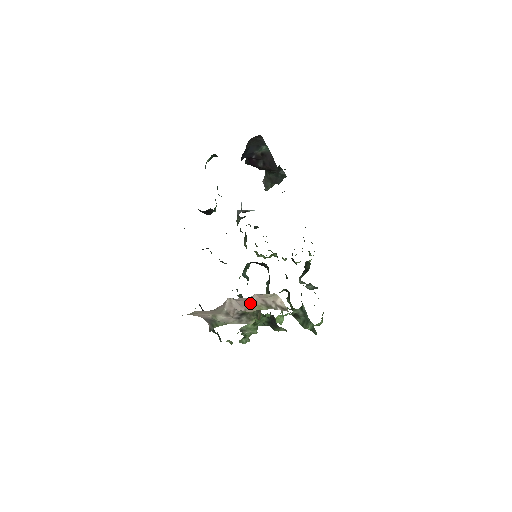
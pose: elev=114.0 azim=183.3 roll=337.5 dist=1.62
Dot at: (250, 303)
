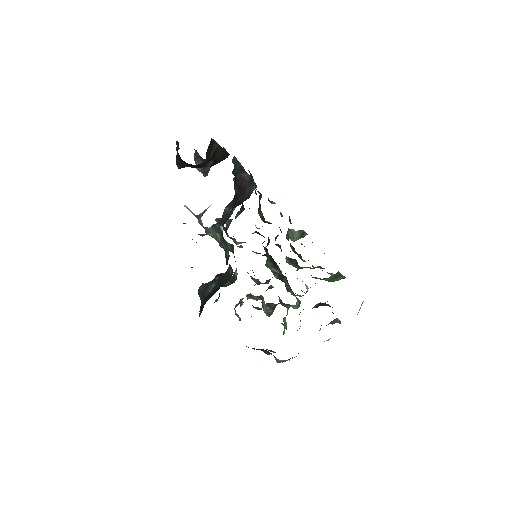
Dot at: occluded
